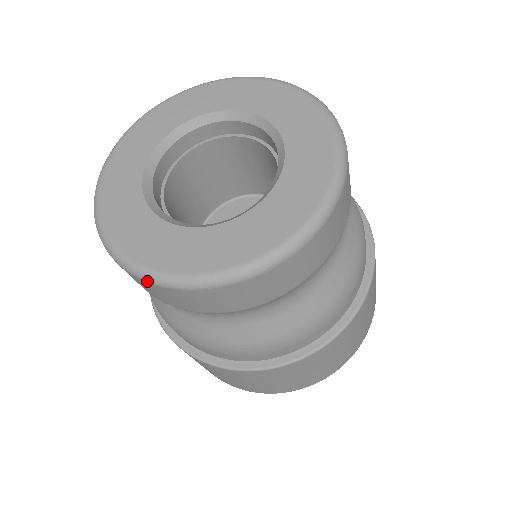
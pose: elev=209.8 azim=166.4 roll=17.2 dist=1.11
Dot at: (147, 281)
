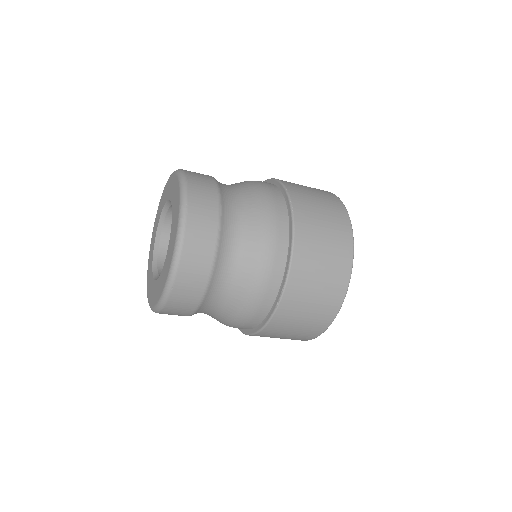
Dot at: occluded
